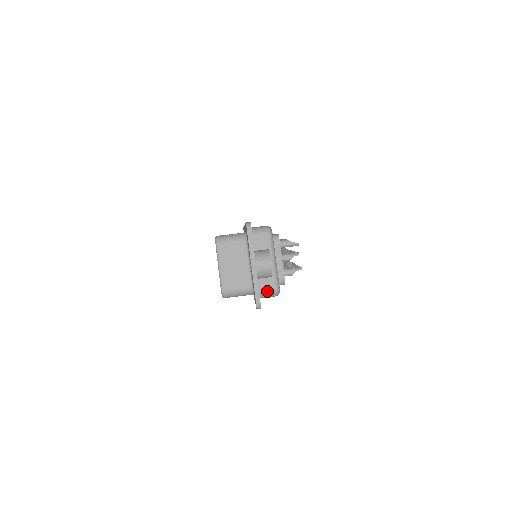
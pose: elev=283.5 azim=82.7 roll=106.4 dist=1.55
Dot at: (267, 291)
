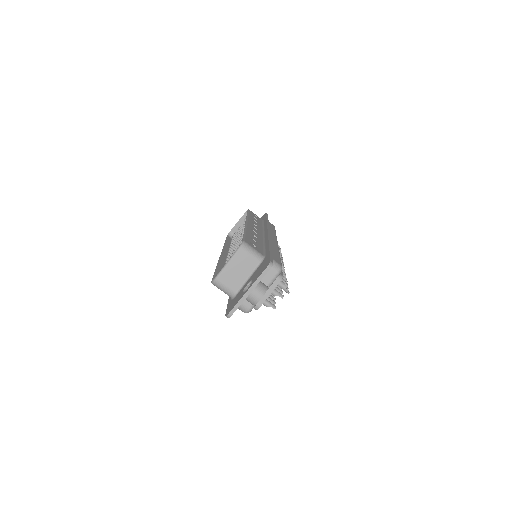
Dot at: (242, 306)
